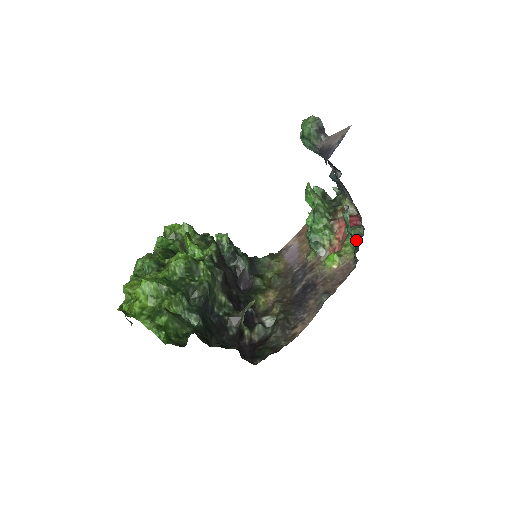
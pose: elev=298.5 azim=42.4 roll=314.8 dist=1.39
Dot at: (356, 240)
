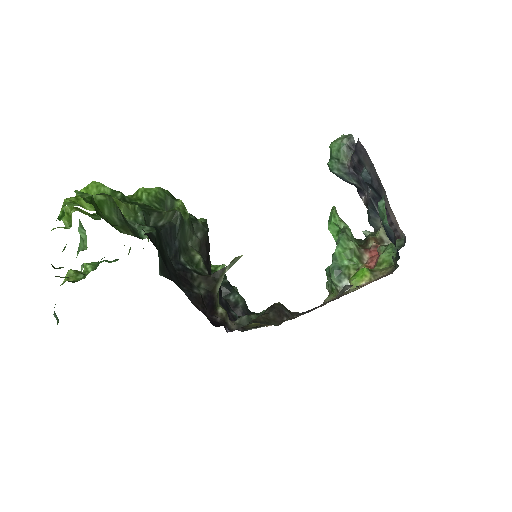
Dot at: (395, 237)
